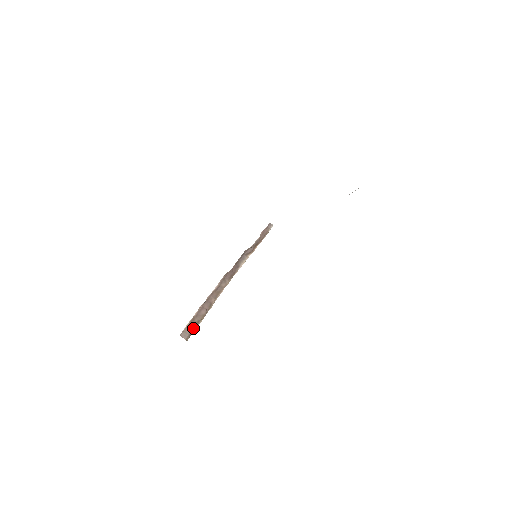
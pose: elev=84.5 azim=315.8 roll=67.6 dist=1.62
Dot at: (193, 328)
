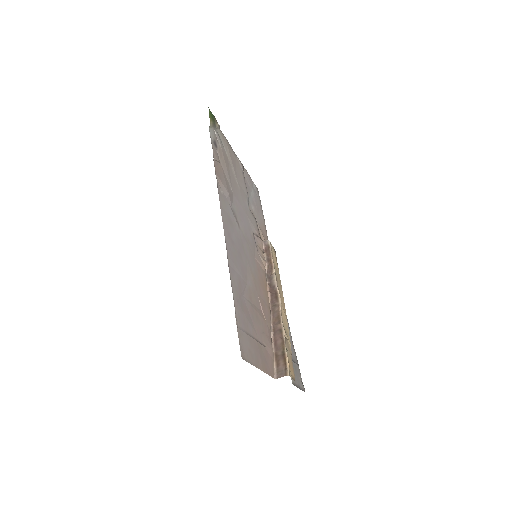
Dot at: (283, 361)
